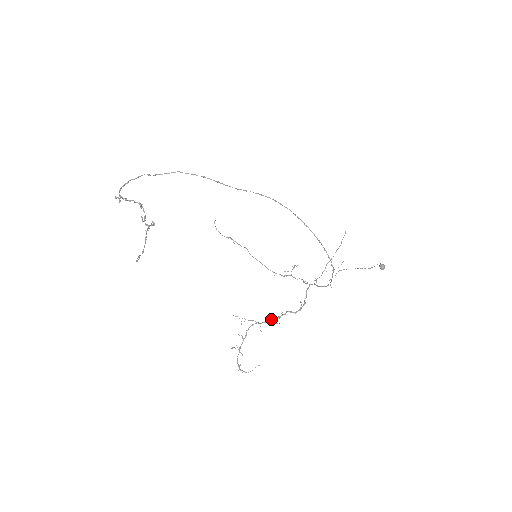
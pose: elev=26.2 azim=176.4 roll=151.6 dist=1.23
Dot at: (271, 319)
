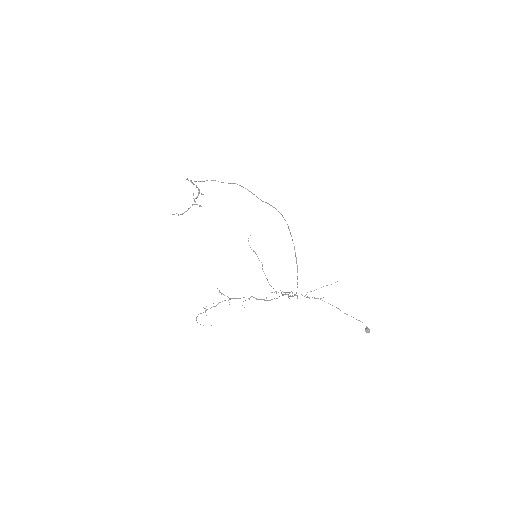
Dot at: occluded
